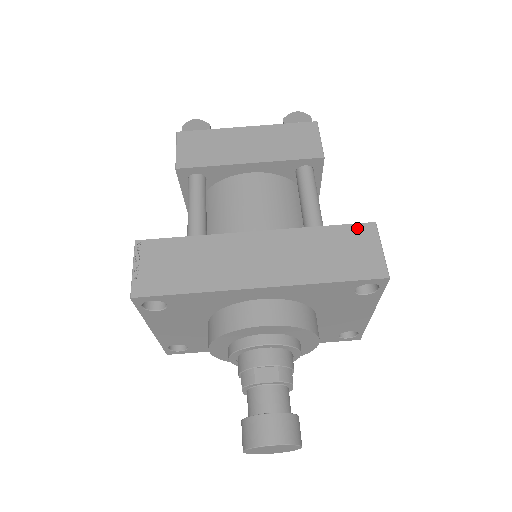
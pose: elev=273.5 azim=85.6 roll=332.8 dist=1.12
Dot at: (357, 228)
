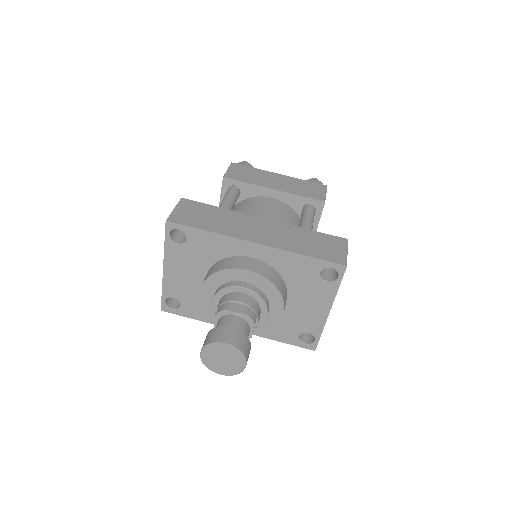
Dot at: (334, 238)
